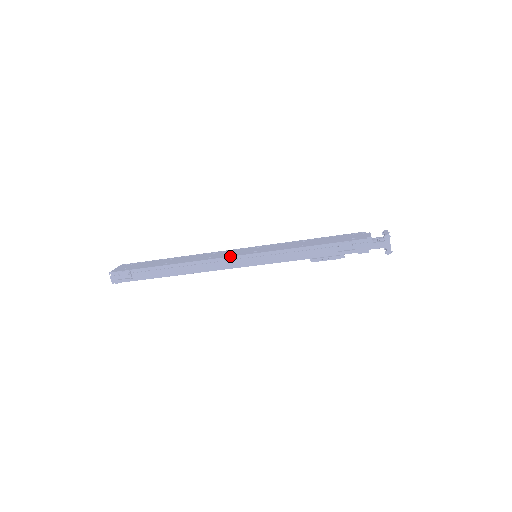
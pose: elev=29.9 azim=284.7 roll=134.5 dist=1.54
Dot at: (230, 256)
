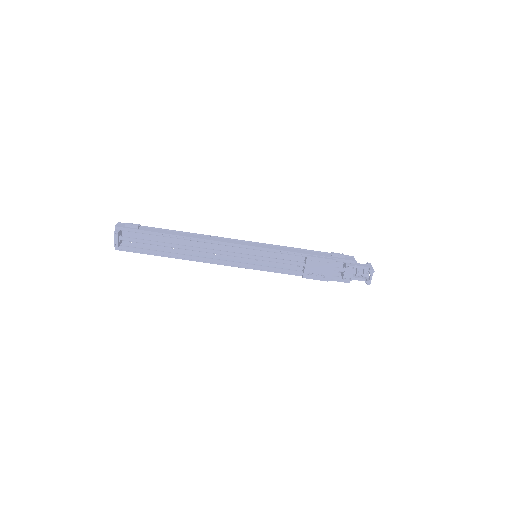
Dot at: (238, 240)
